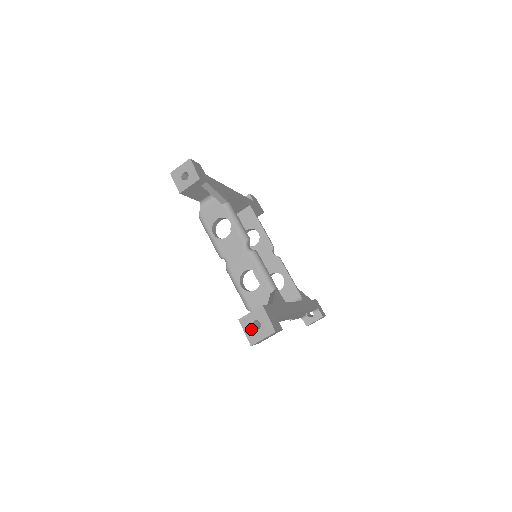
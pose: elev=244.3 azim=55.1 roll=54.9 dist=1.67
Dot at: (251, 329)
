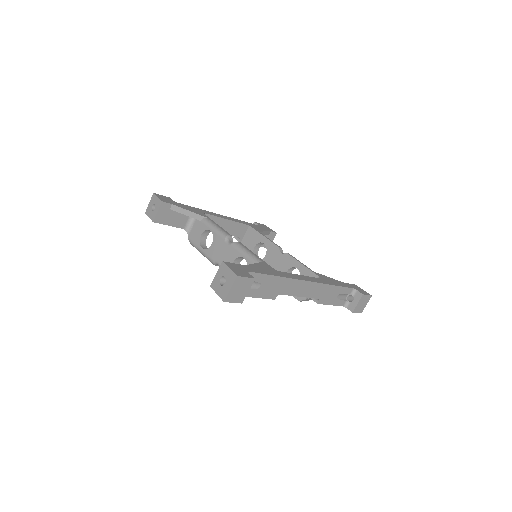
Dot at: (220, 287)
